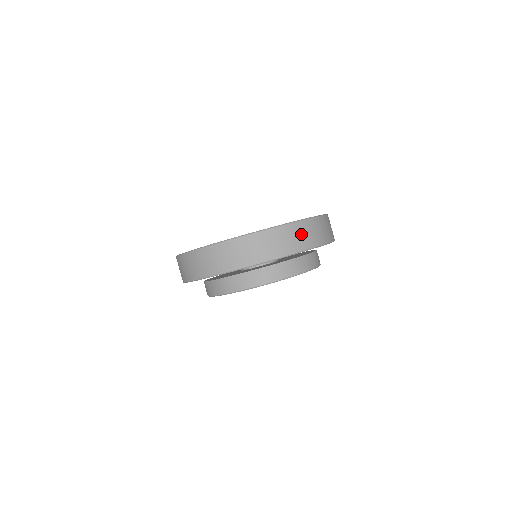
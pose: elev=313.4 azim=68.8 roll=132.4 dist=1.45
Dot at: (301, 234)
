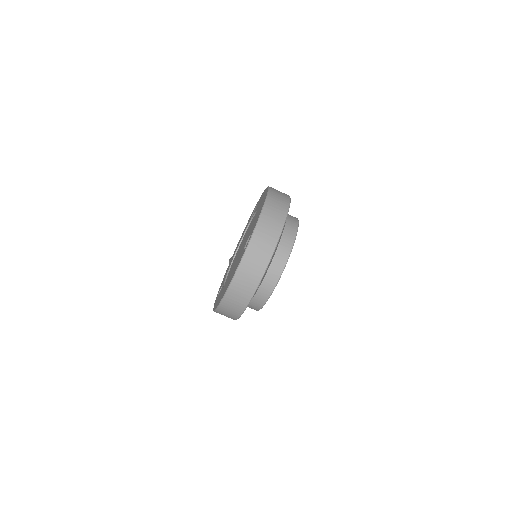
Dot at: (268, 226)
